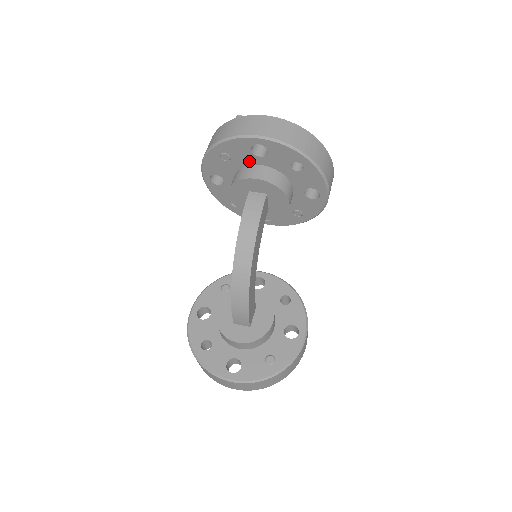
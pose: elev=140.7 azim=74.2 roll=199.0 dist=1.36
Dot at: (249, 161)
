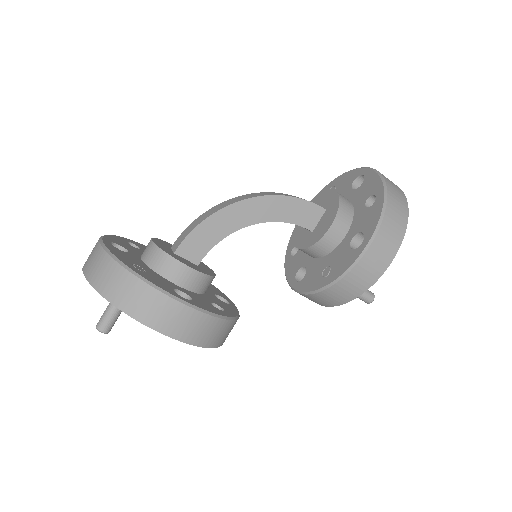
Dot at: (343, 195)
